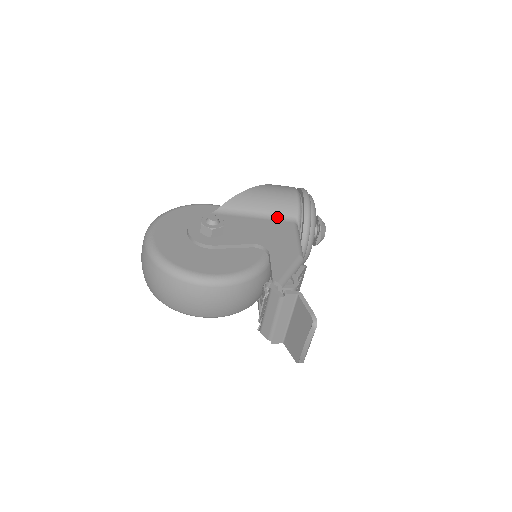
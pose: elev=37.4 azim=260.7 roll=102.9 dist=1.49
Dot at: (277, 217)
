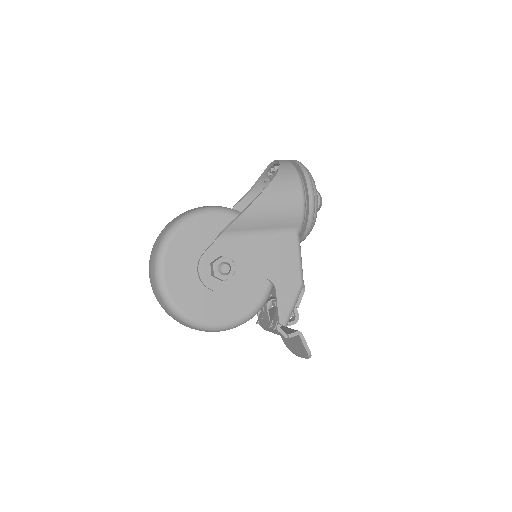
Dot at: (281, 230)
